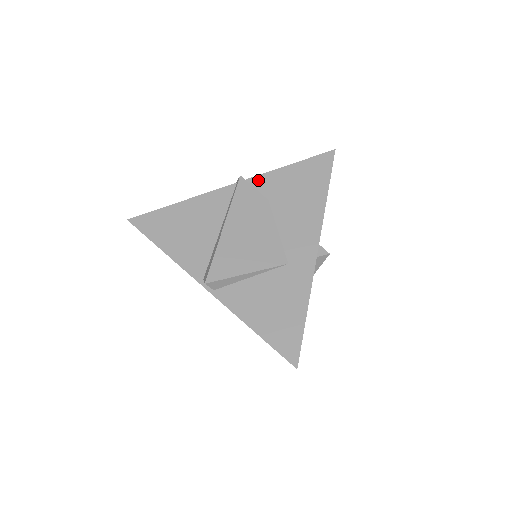
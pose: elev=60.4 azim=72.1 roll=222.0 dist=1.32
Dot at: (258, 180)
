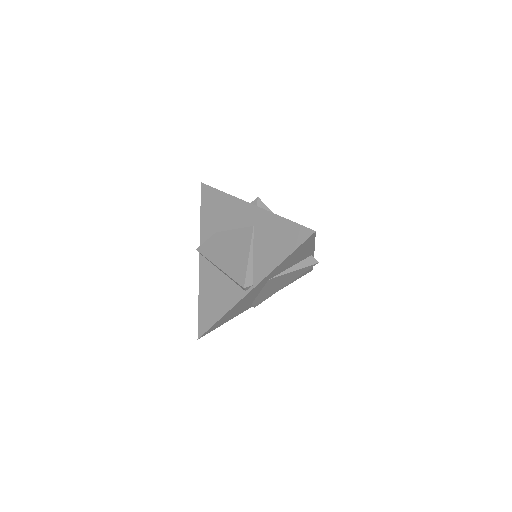
Dot at: occluded
